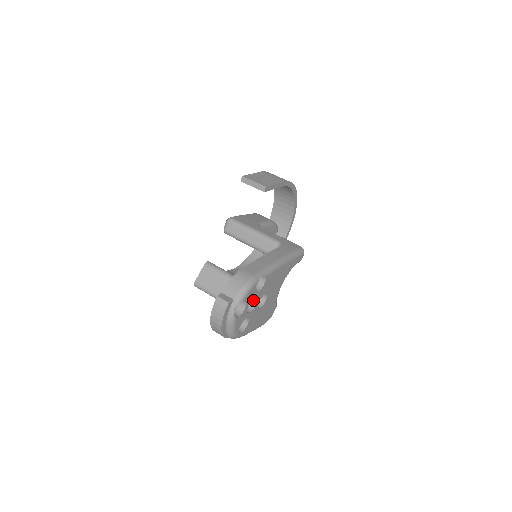
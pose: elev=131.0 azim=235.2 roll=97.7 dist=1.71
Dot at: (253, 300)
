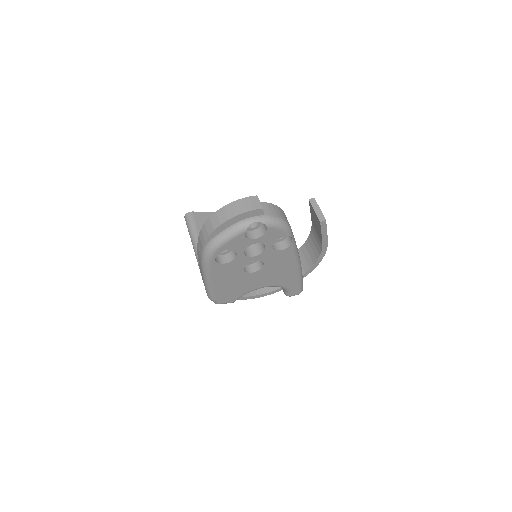
Dot at: (255, 251)
